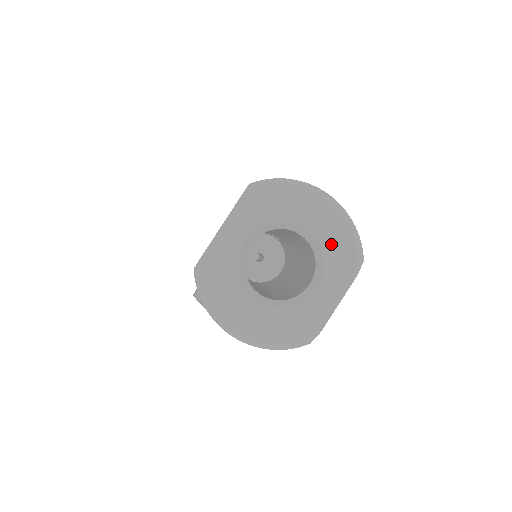
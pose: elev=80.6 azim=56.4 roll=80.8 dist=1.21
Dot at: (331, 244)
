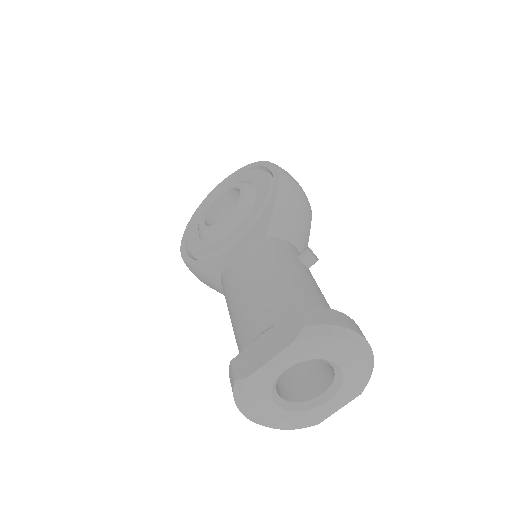
Dot at: (351, 375)
